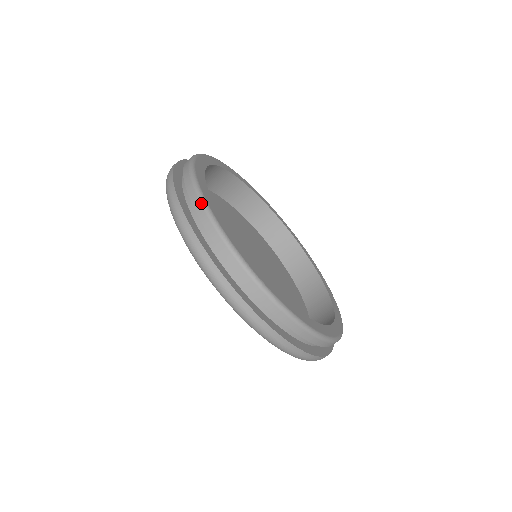
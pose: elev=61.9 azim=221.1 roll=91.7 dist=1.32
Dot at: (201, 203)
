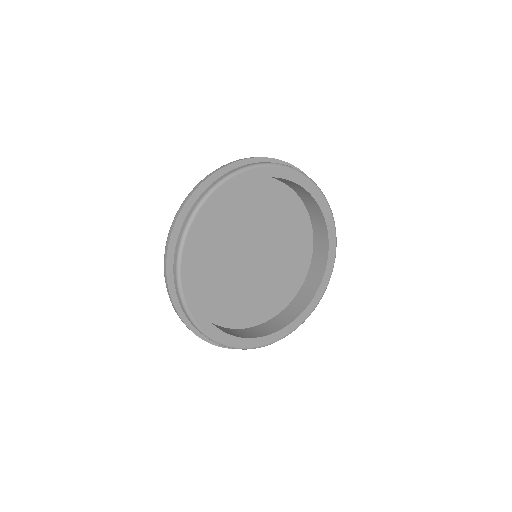
Dot at: (178, 249)
